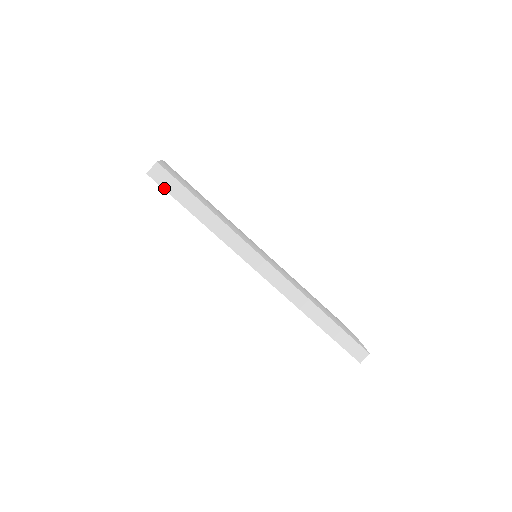
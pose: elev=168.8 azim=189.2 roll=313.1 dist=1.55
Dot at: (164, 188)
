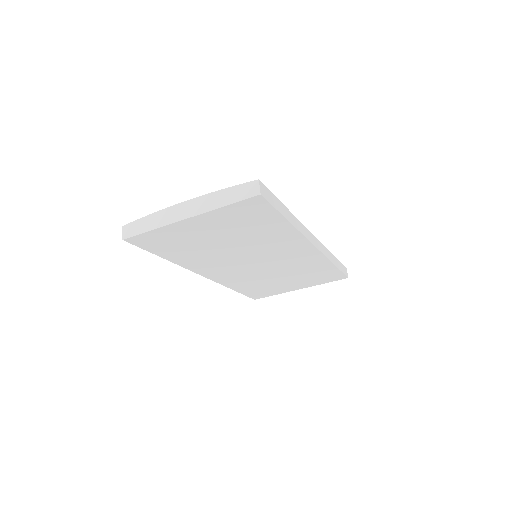
Dot at: (270, 203)
